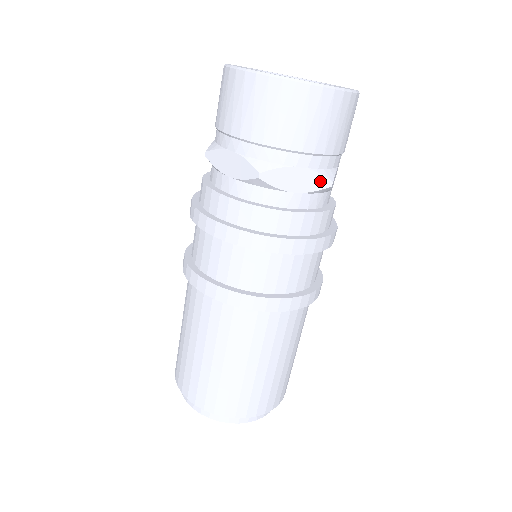
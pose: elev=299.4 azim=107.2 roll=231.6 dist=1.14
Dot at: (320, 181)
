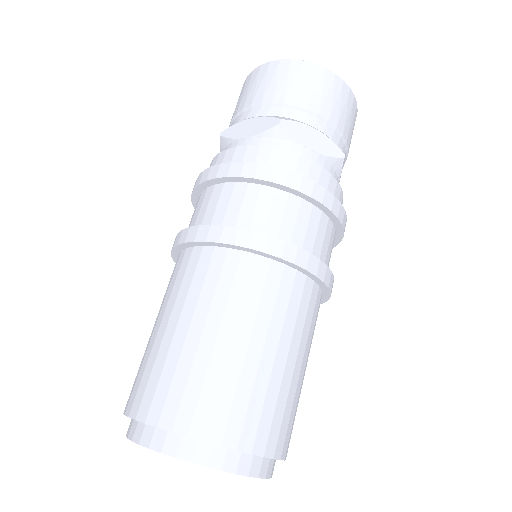
Dot at: (334, 149)
